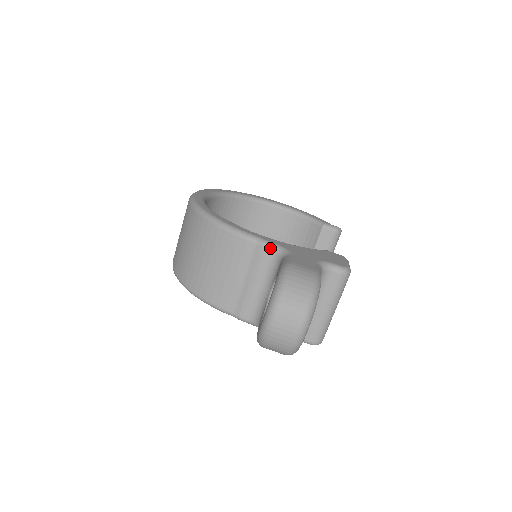
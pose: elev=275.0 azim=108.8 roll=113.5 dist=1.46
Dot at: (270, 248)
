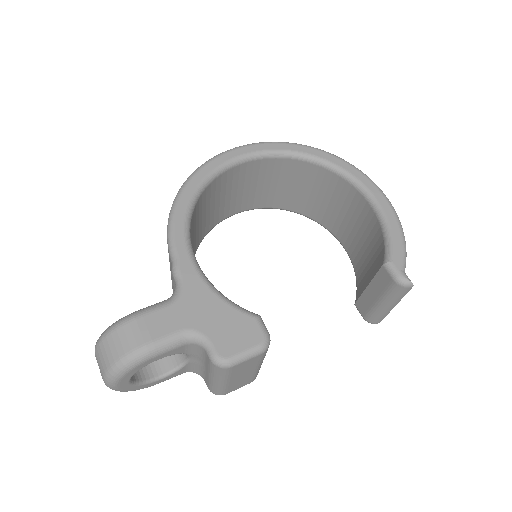
Dot at: (174, 277)
